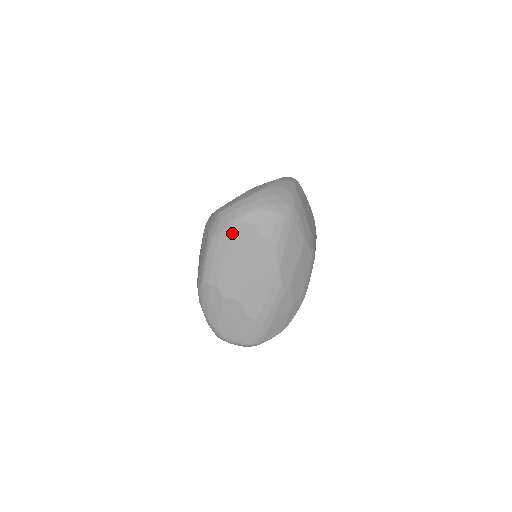
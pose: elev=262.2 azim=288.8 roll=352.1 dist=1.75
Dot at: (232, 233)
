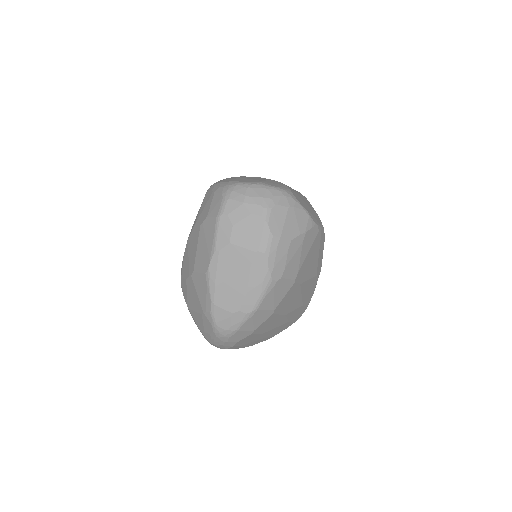
Dot at: occluded
